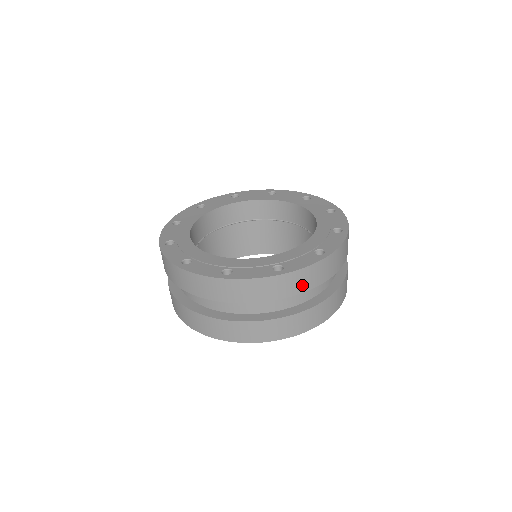
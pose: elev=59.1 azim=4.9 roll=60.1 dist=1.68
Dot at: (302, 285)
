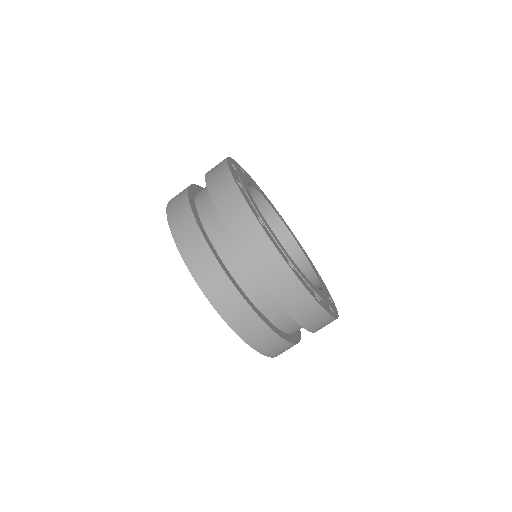
Dot at: (252, 250)
